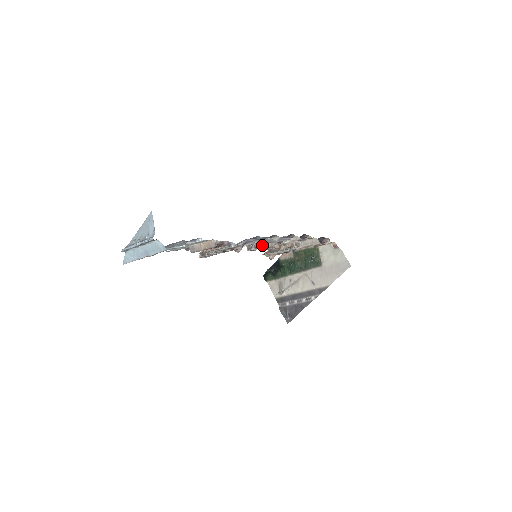
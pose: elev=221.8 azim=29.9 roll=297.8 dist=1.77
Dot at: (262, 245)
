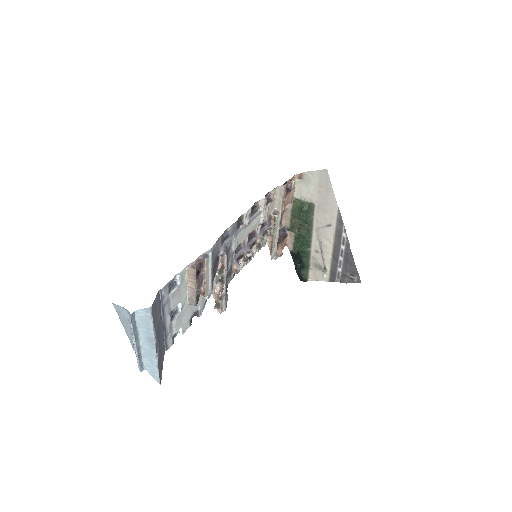
Dot at: (258, 251)
